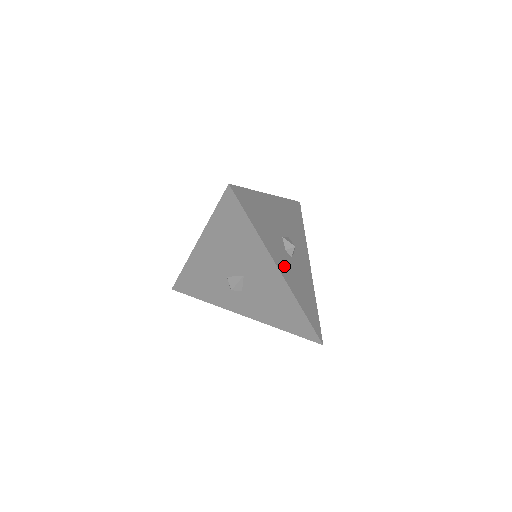
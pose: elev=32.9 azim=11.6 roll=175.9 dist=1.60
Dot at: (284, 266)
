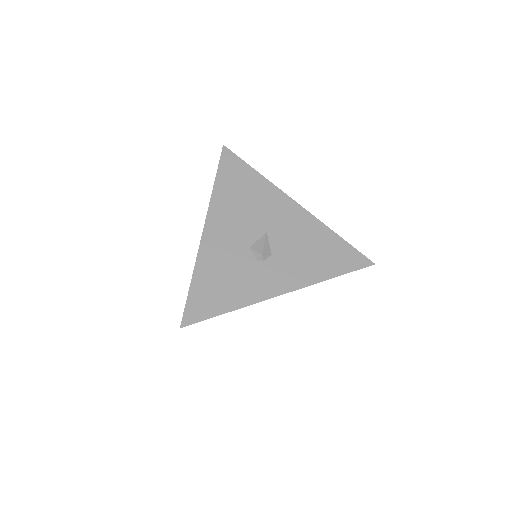
Dot at: occluded
